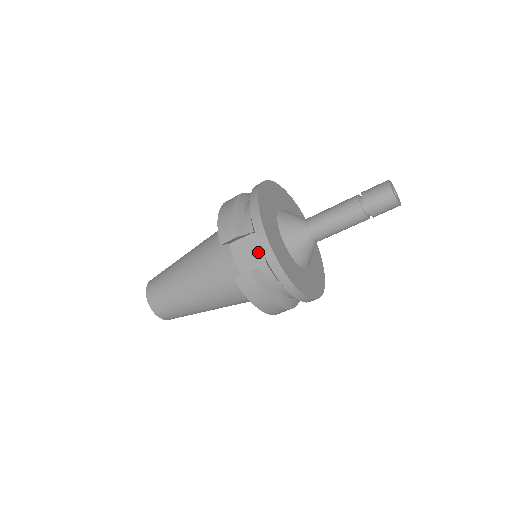
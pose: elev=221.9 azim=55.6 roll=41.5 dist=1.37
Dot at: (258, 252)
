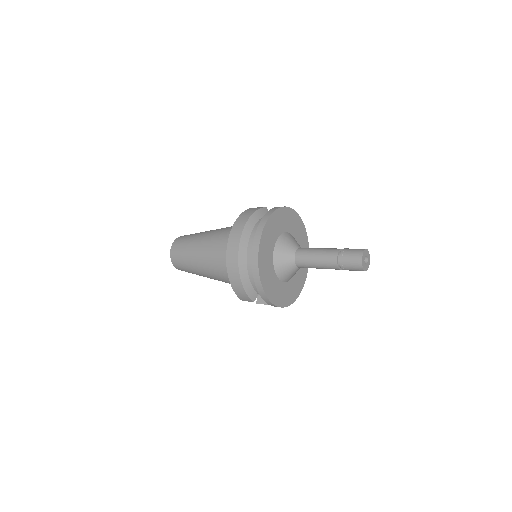
Dot at: occluded
